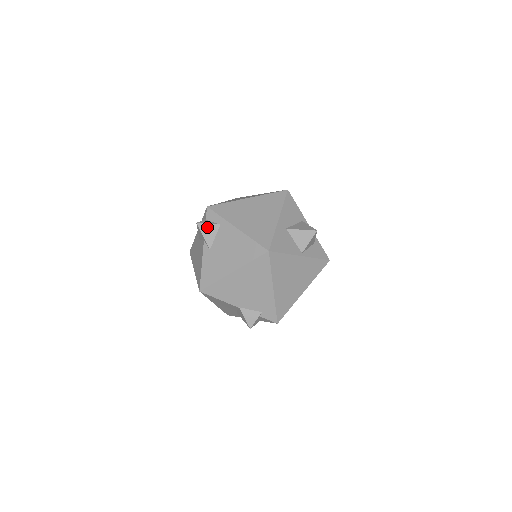
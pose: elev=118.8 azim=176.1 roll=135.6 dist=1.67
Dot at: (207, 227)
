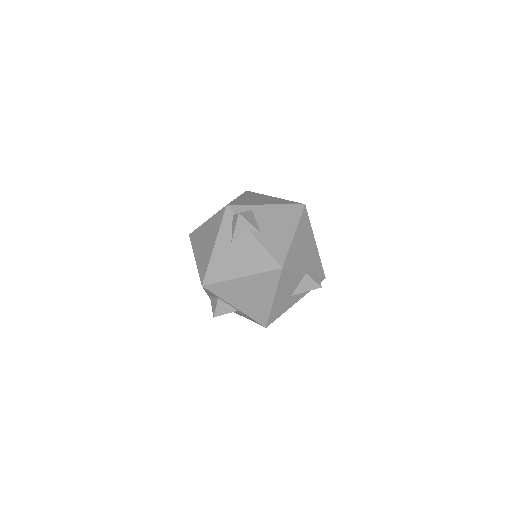
Dot at: (246, 214)
